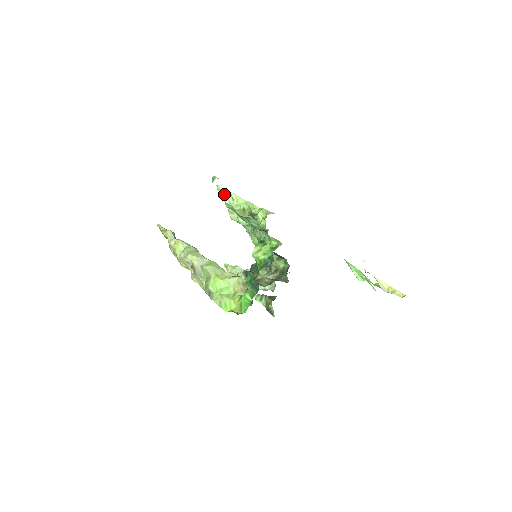
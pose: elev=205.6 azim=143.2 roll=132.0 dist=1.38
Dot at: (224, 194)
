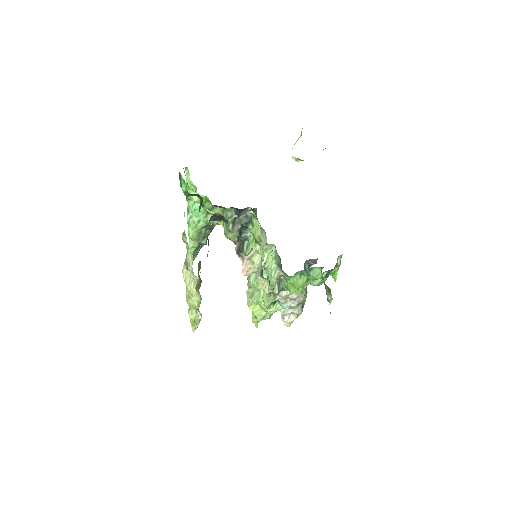
Dot at: occluded
